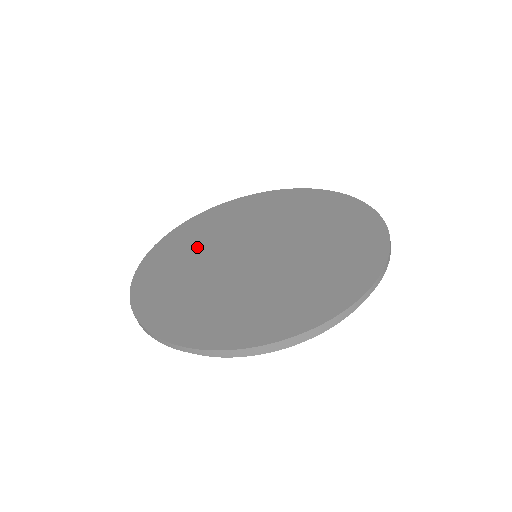
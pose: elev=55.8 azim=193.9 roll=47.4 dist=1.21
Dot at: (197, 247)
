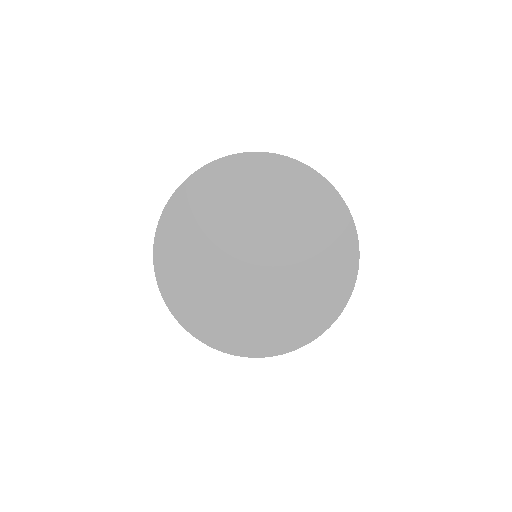
Dot at: (200, 261)
